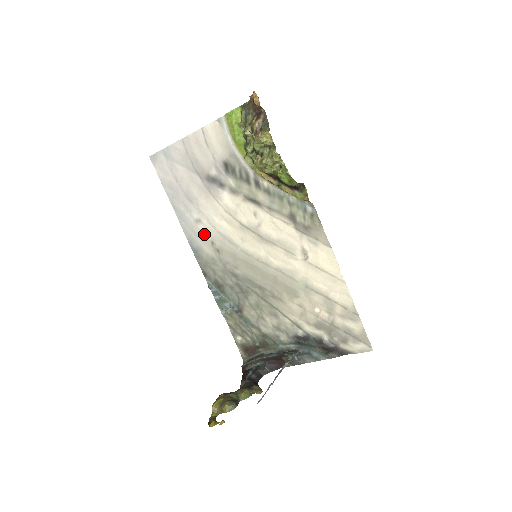
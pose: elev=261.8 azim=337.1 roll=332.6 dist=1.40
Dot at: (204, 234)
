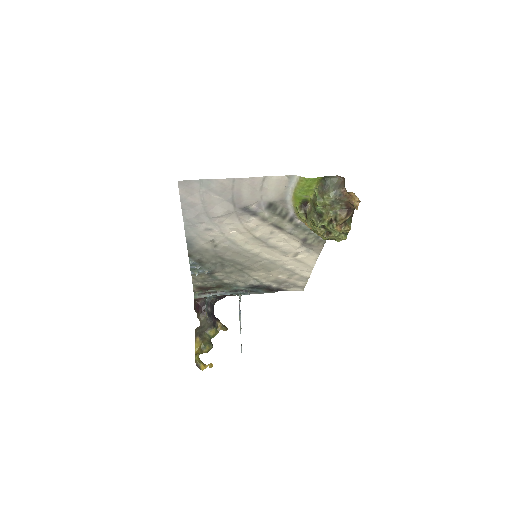
Dot at: (209, 237)
